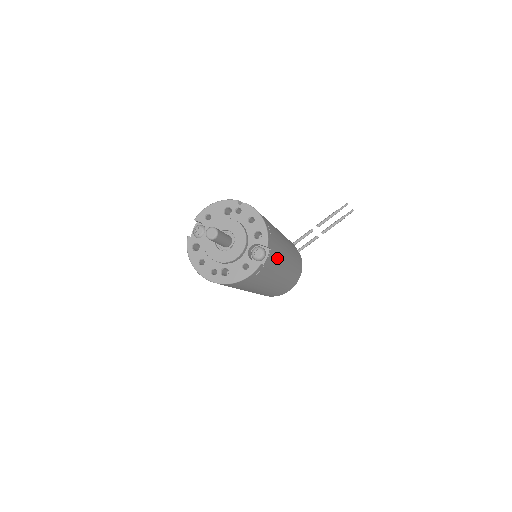
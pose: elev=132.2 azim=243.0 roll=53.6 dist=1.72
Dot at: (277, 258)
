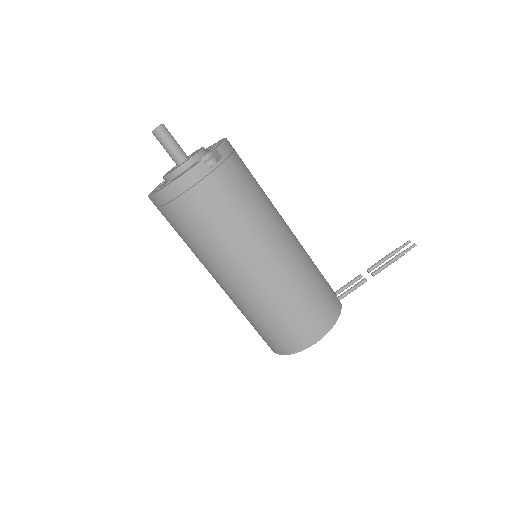
Dot at: (247, 197)
